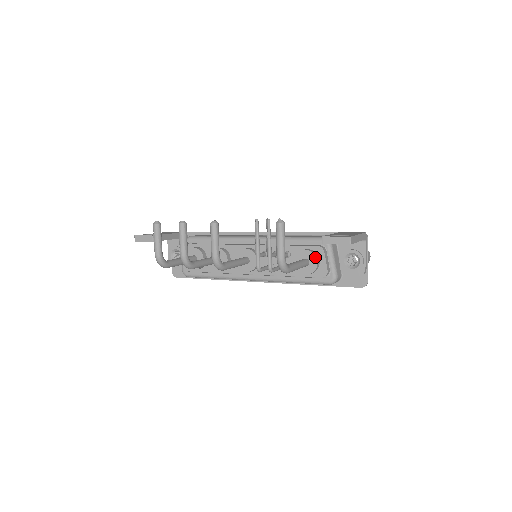
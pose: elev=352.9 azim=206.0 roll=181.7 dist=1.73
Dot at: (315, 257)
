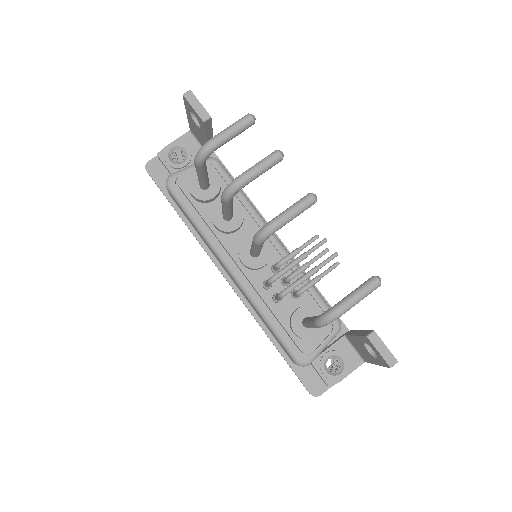
Dot at: (321, 329)
